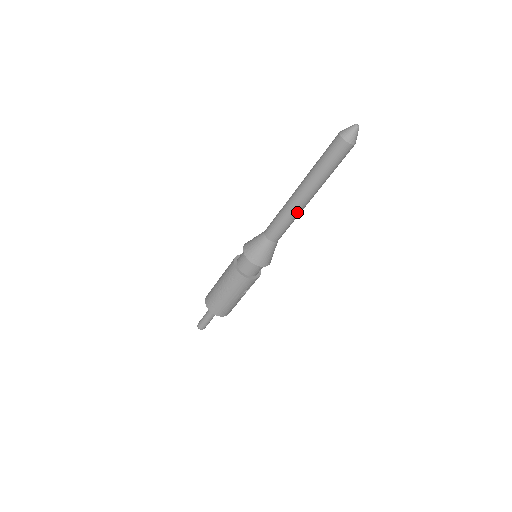
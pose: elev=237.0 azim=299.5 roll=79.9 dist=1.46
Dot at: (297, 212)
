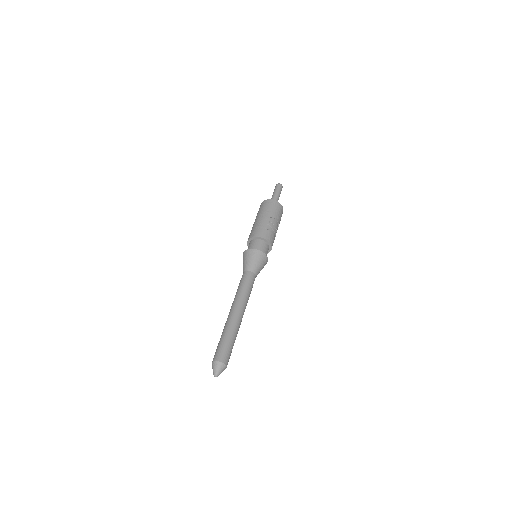
Dot at: occluded
